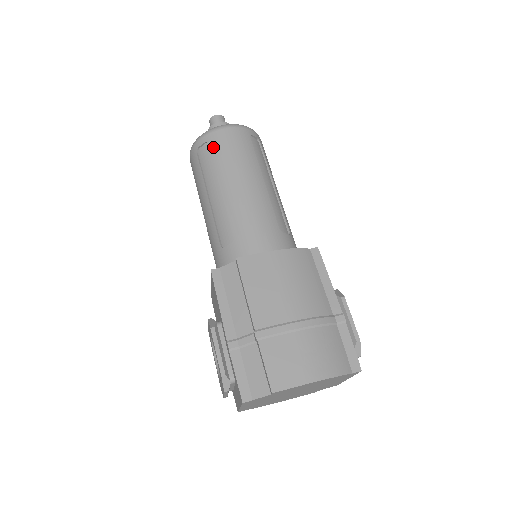
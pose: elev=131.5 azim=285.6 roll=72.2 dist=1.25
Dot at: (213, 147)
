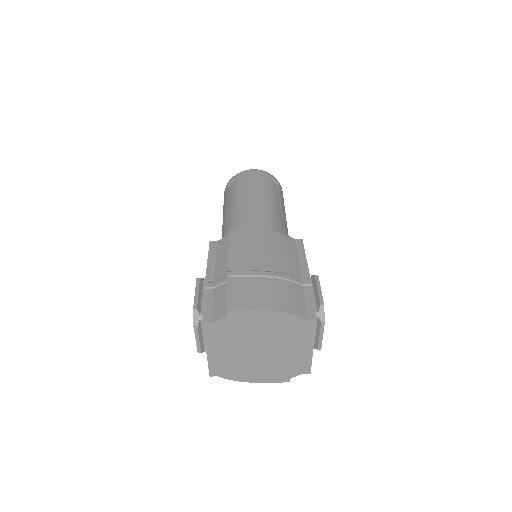
Dot at: (239, 180)
